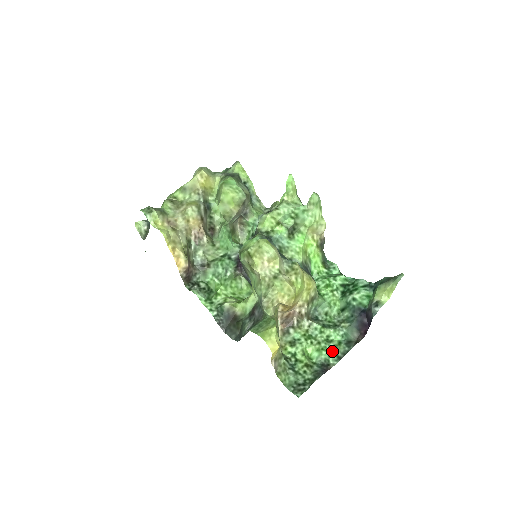
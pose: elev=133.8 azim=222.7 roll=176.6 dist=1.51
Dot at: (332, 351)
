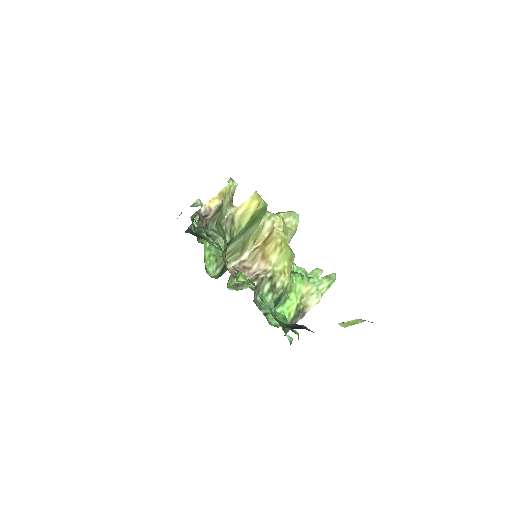
Dot at: occluded
